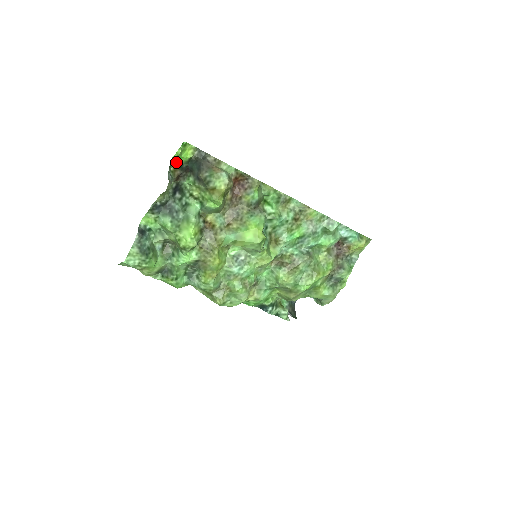
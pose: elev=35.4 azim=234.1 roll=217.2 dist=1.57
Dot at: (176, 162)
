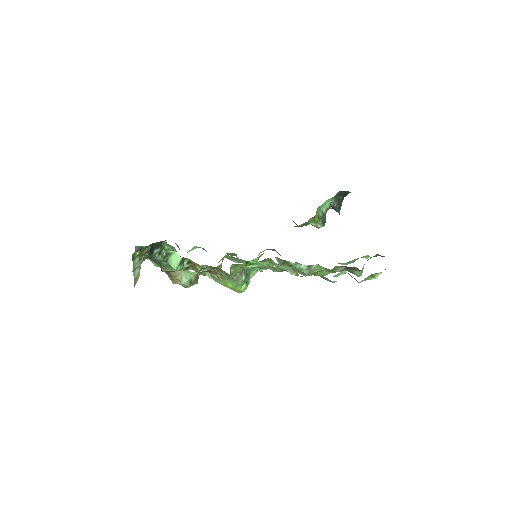
Dot at: occluded
